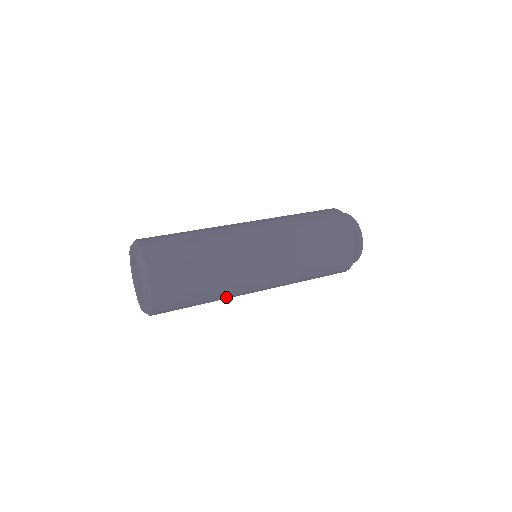
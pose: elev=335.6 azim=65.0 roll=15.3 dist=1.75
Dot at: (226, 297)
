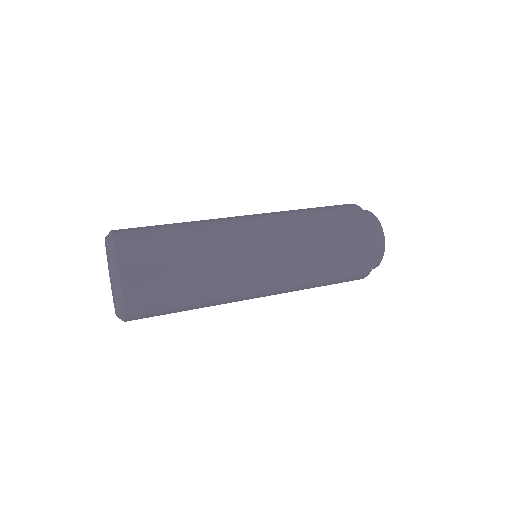
Dot at: occluded
